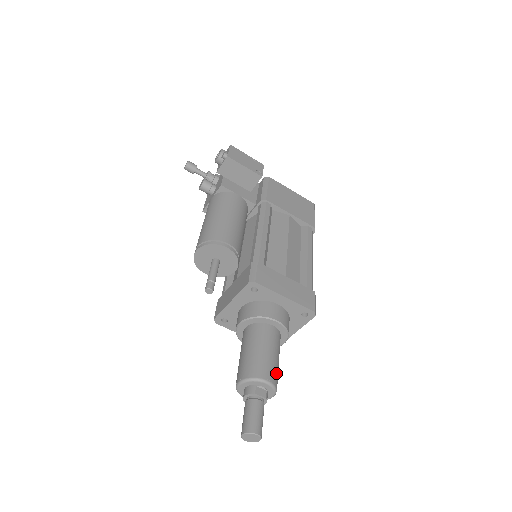
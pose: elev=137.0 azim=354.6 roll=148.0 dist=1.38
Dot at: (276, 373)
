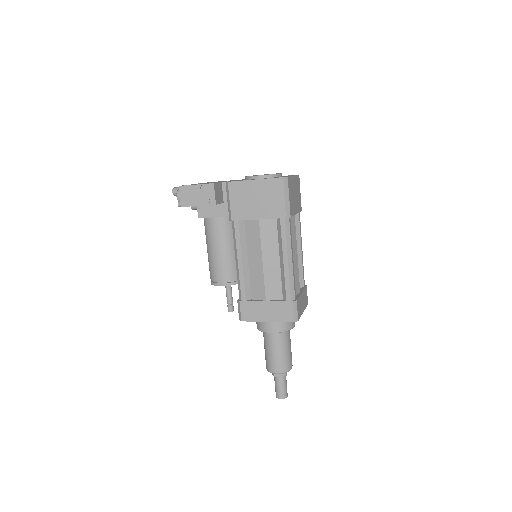
Dot at: (283, 363)
